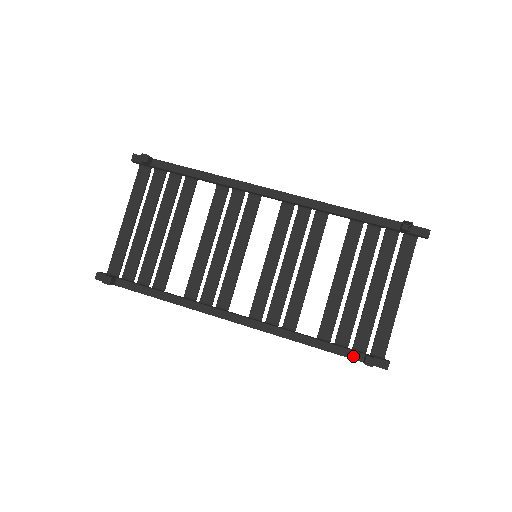
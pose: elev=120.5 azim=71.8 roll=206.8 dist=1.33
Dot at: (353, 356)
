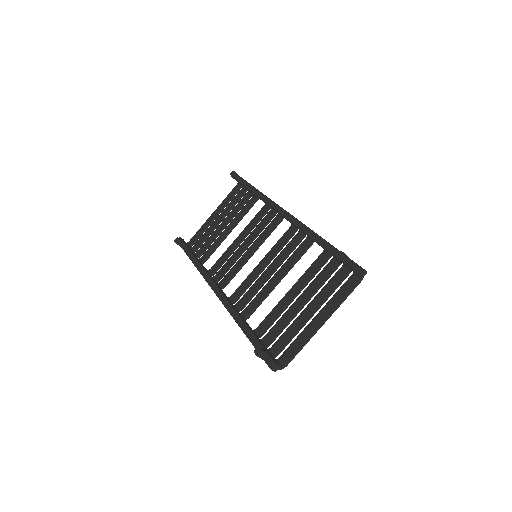
Dot at: occluded
